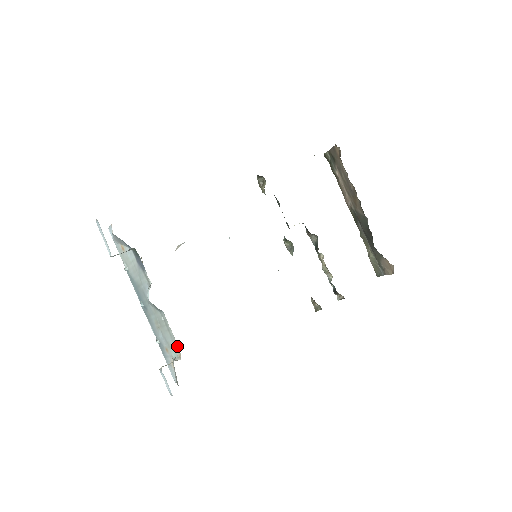
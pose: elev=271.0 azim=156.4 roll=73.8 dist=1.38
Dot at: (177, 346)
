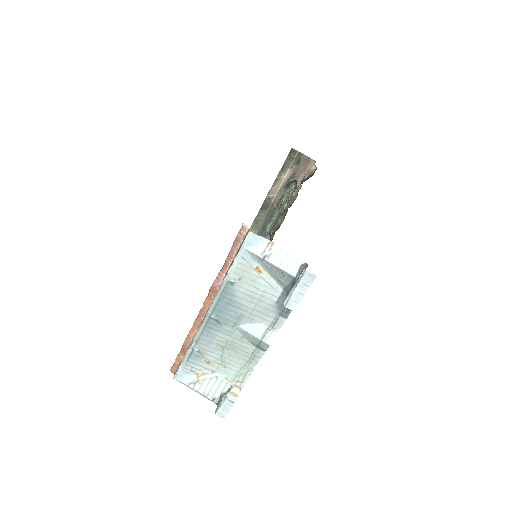
Dot at: (247, 376)
